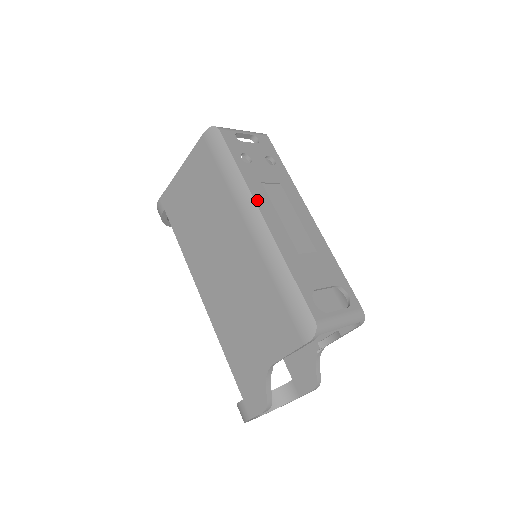
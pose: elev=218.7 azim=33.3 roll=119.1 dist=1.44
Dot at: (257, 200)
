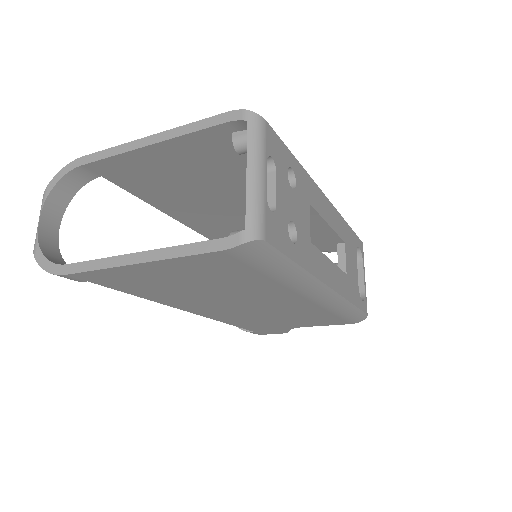
Dot at: (323, 278)
